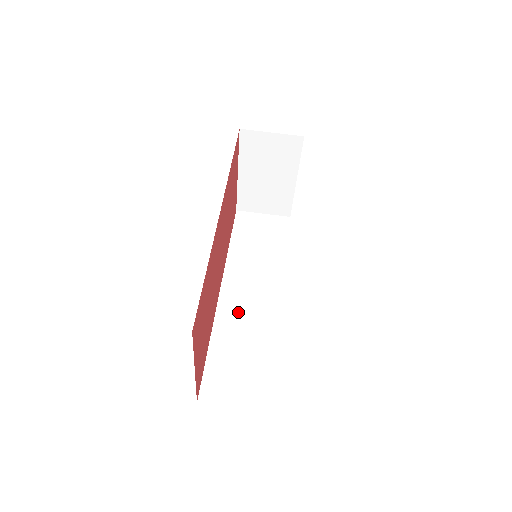
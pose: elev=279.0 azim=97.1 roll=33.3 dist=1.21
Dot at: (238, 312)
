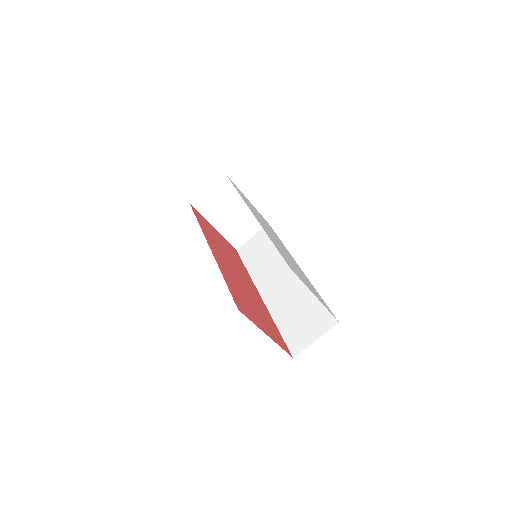
Dot at: (279, 296)
